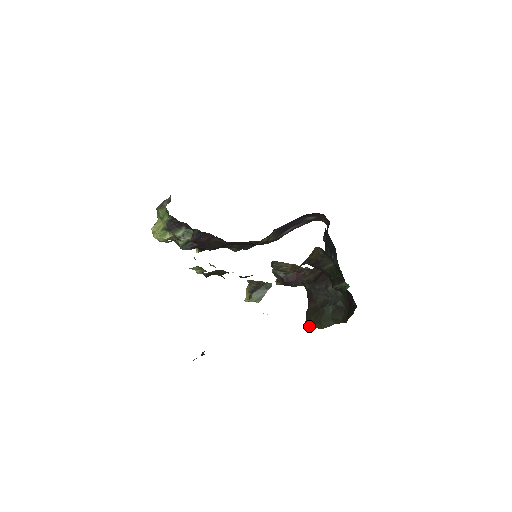
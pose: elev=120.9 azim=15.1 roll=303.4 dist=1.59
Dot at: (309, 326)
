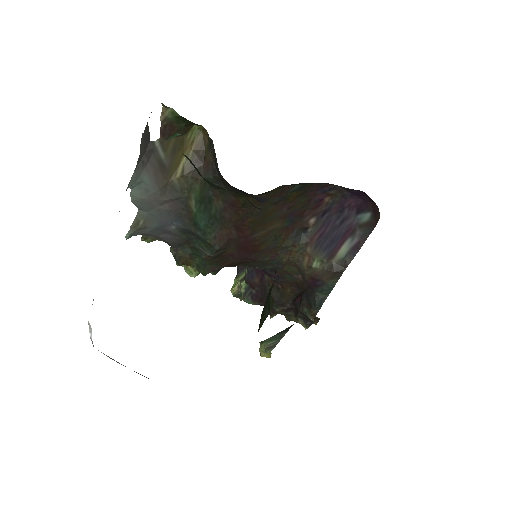
Dot at: occluded
